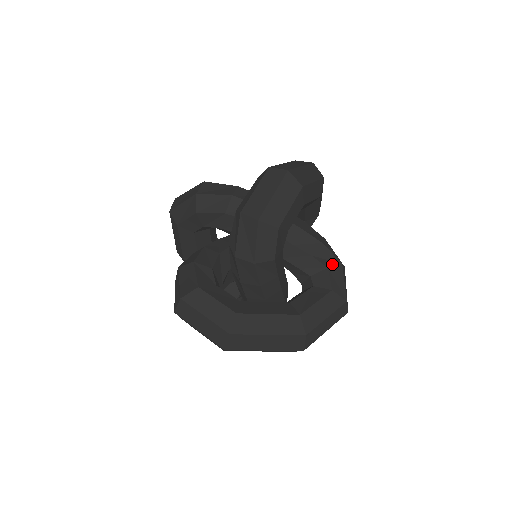
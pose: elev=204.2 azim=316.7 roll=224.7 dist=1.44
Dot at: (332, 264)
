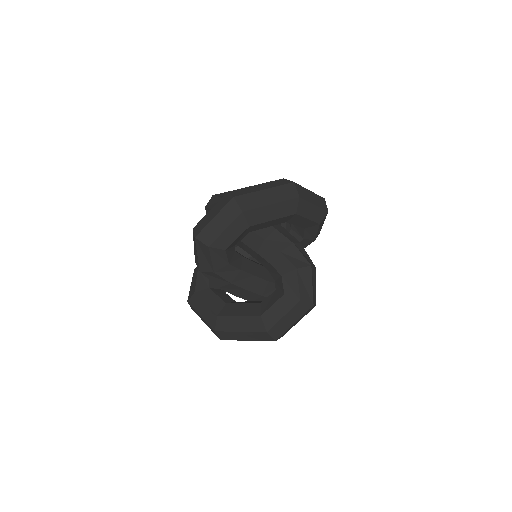
Dot at: occluded
